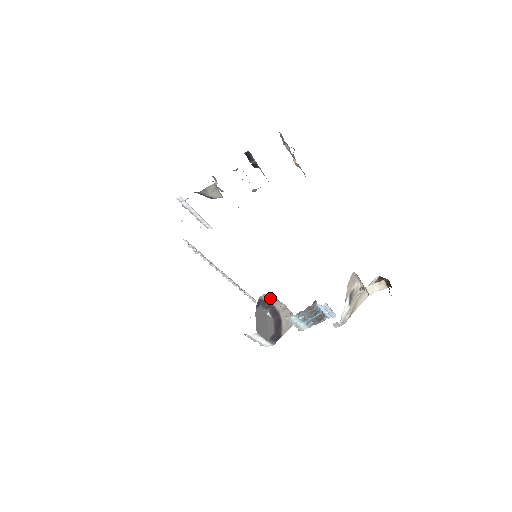
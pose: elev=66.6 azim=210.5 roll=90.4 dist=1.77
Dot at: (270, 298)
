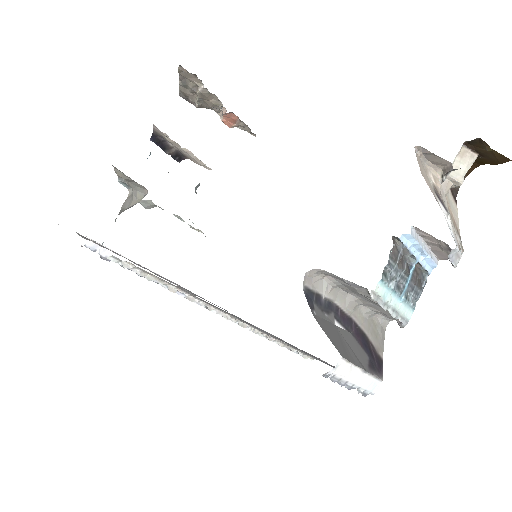
Dot at: (321, 286)
